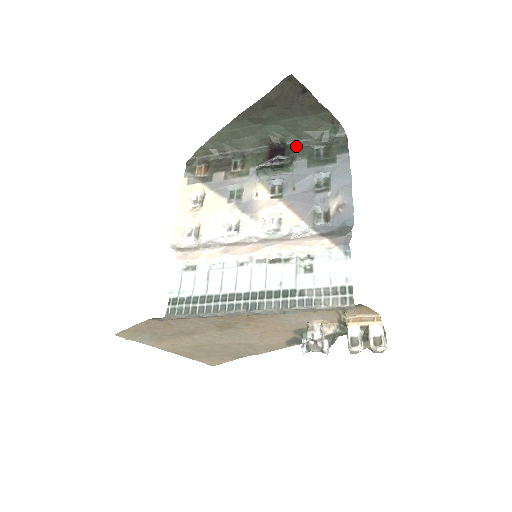
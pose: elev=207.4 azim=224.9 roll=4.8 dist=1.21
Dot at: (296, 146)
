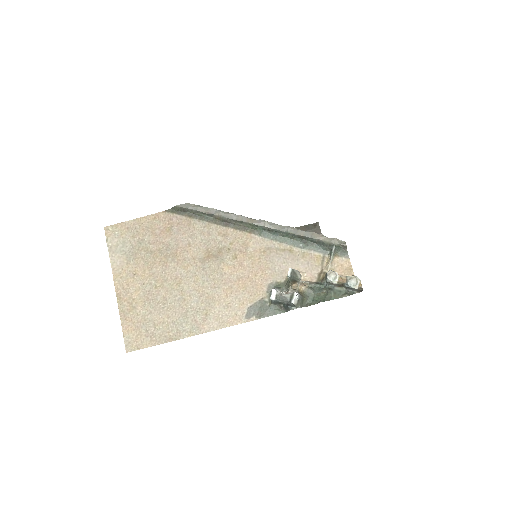
Dot at: occluded
